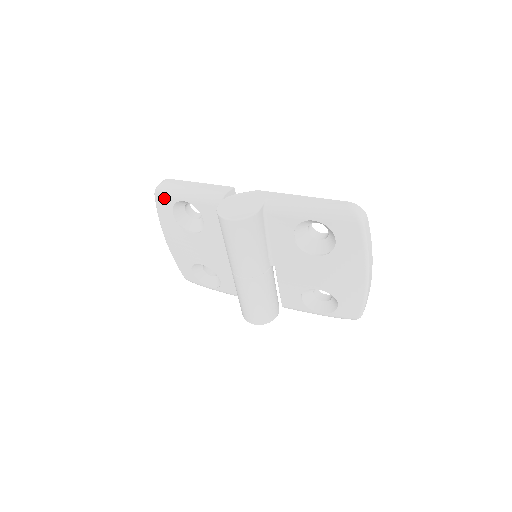
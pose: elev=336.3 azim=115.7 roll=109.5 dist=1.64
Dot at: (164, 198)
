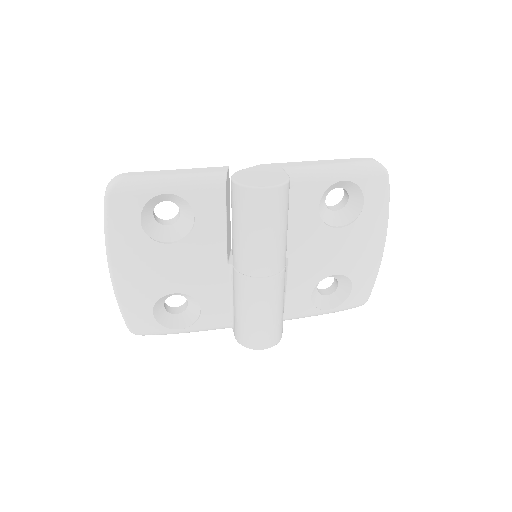
Dot at: (127, 198)
